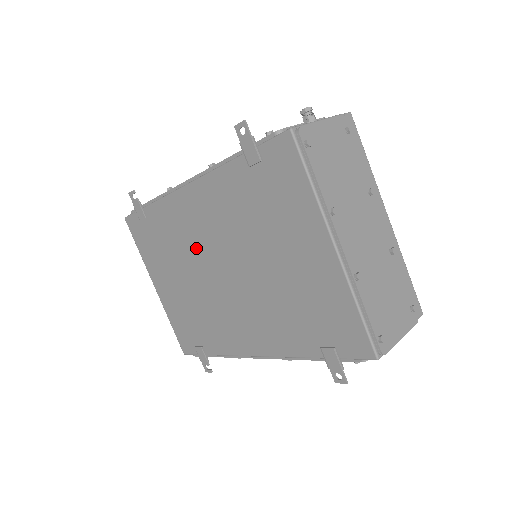
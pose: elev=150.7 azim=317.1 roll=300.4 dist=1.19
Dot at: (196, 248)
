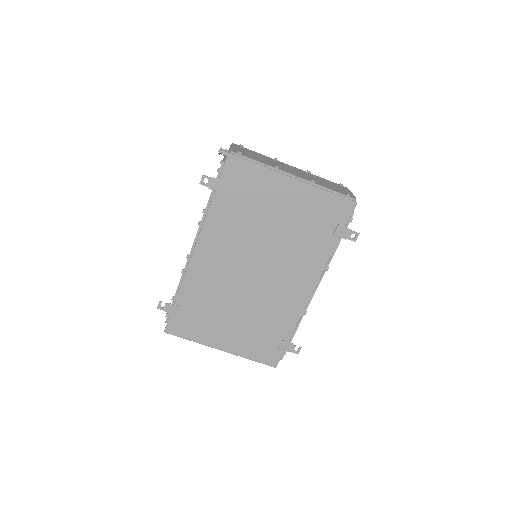
Dot at: (228, 280)
